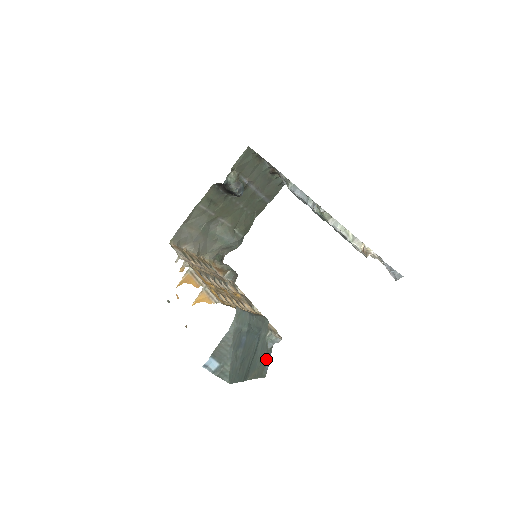
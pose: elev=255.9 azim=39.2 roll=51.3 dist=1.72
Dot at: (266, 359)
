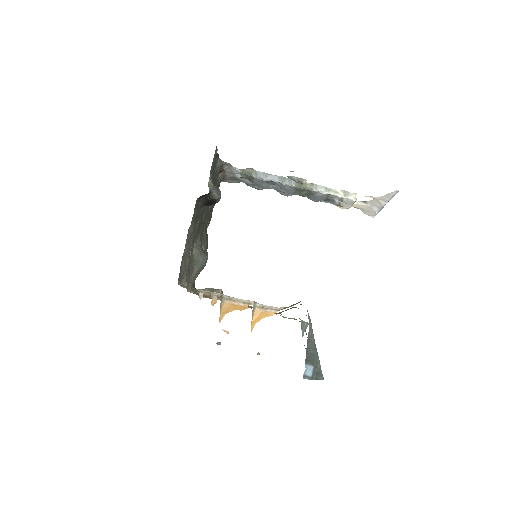
Dot at: occluded
